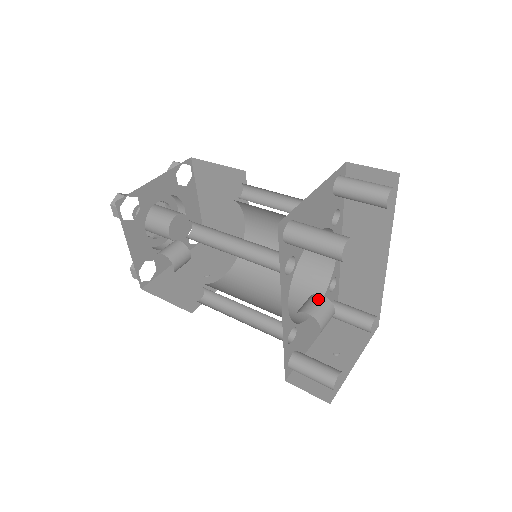
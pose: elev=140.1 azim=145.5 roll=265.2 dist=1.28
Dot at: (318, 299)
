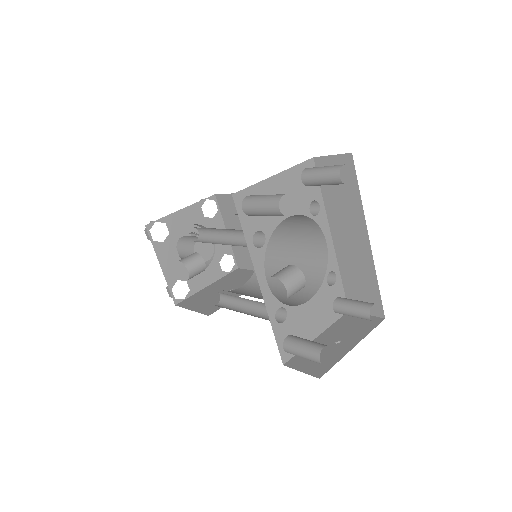
Dot at: (287, 267)
